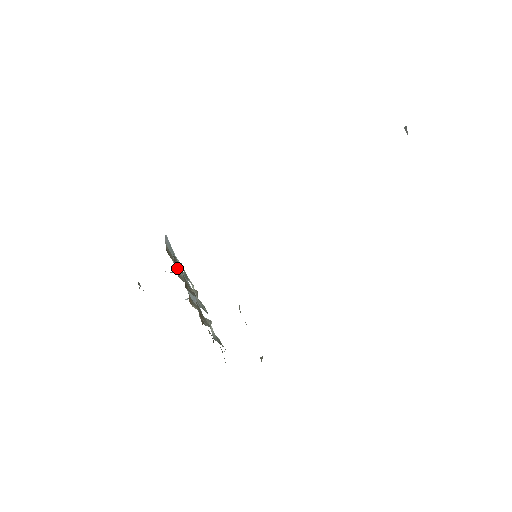
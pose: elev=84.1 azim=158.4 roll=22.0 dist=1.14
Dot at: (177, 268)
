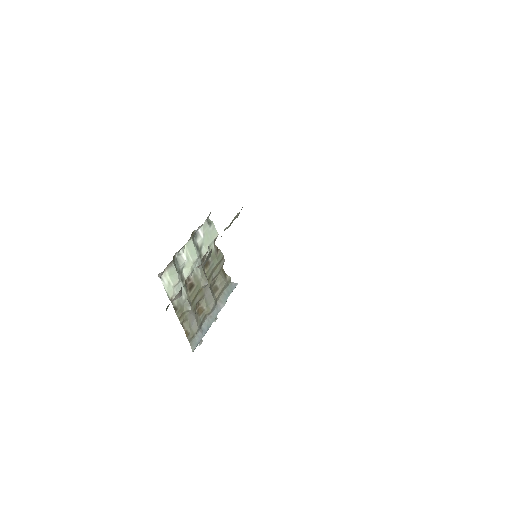
Dot at: (214, 245)
